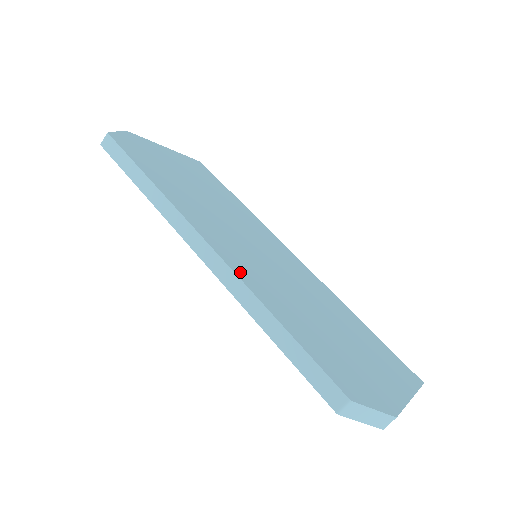
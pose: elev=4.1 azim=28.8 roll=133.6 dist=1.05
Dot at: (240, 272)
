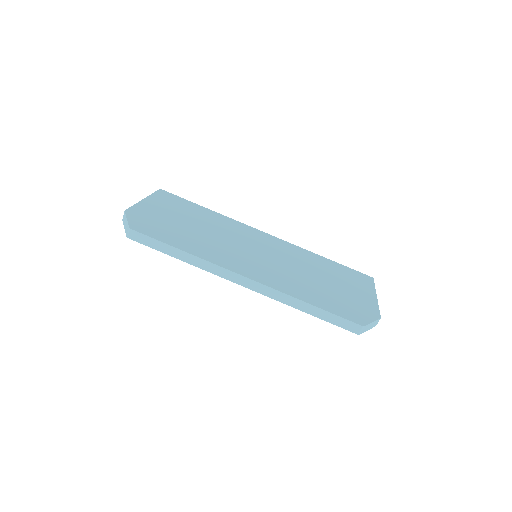
Dot at: (272, 285)
